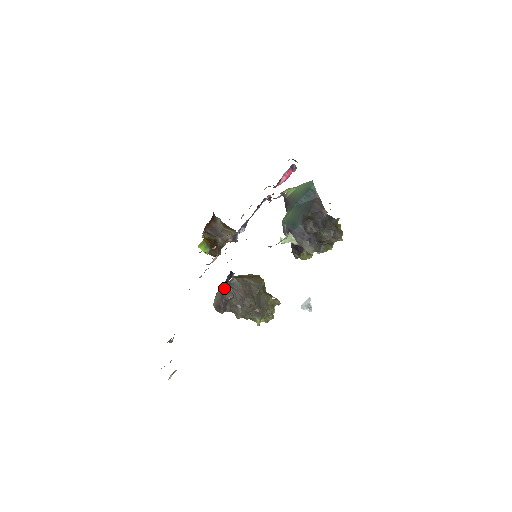
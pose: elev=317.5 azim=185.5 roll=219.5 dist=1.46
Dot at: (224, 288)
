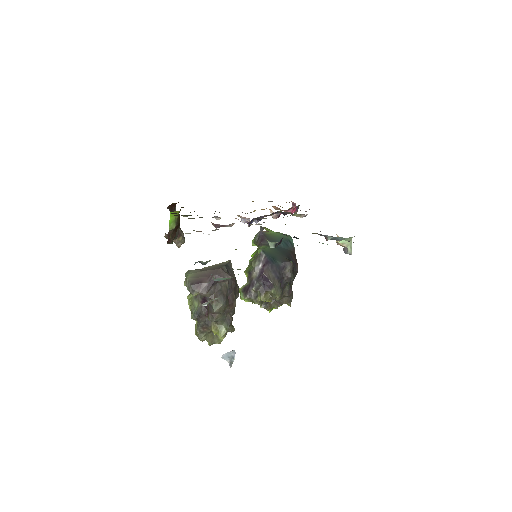
Dot at: (210, 267)
